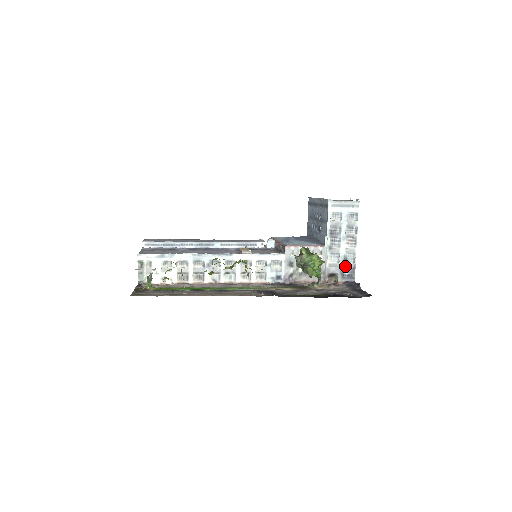
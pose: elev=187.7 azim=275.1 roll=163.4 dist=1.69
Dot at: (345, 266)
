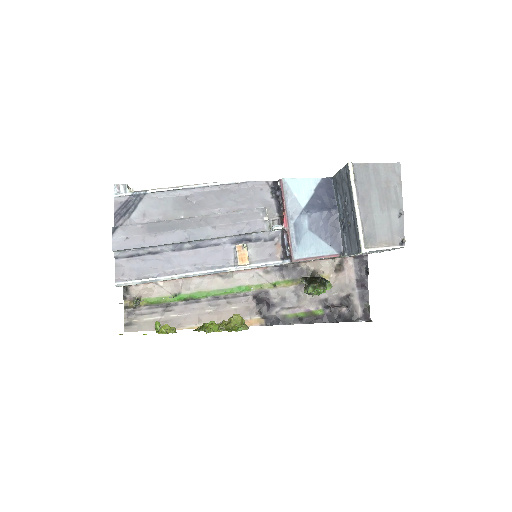
Dot at: occluded
